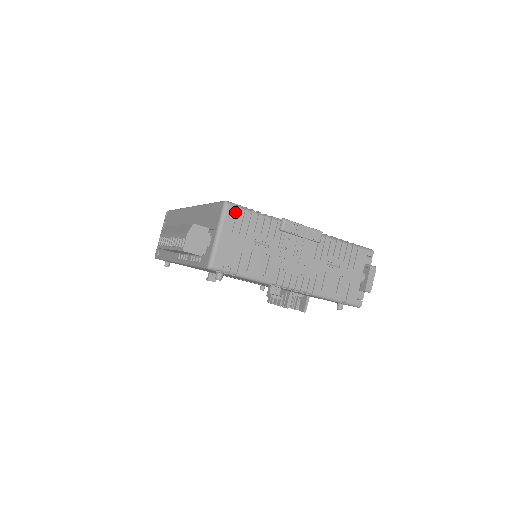
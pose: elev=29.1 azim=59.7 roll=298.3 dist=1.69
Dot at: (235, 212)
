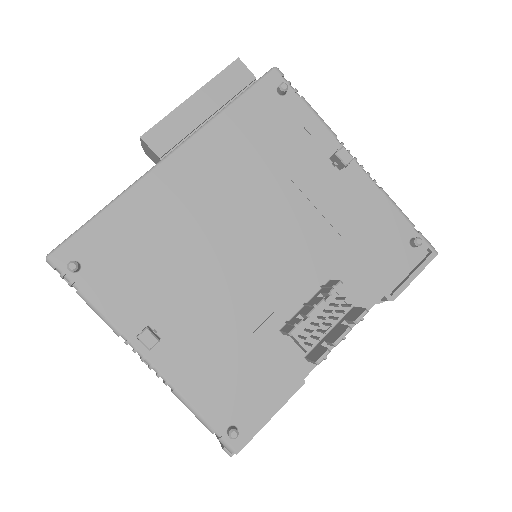
Dot at: occluded
